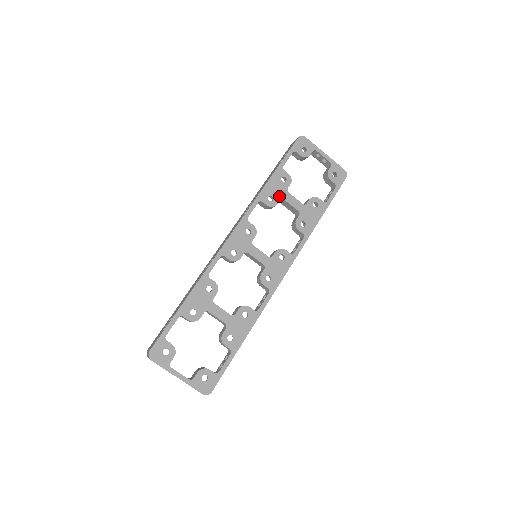
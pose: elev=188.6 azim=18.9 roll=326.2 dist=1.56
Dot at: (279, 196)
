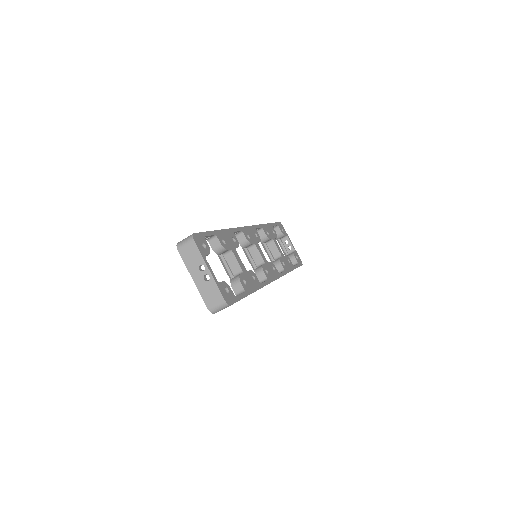
Dot at: (271, 237)
